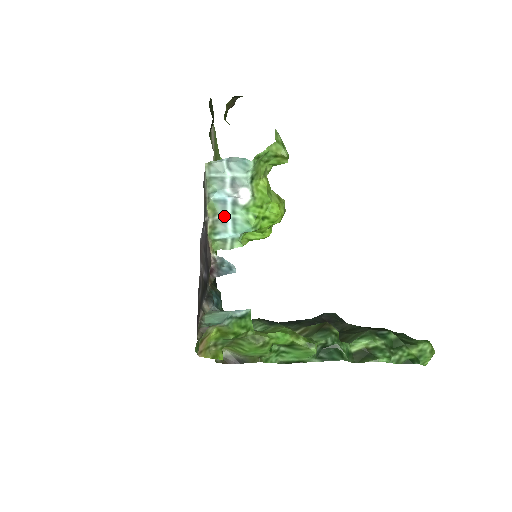
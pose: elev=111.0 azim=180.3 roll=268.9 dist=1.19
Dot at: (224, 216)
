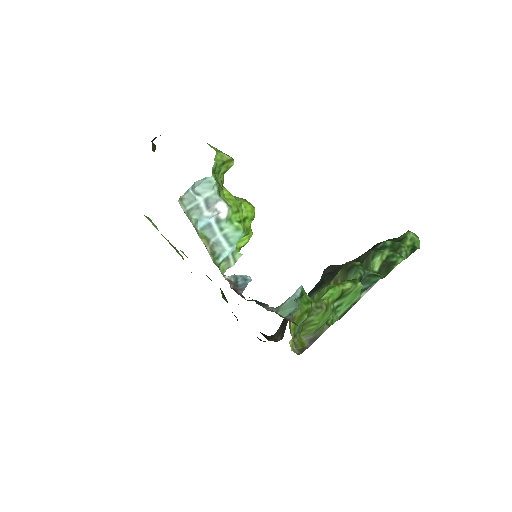
Dot at: (215, 238)
